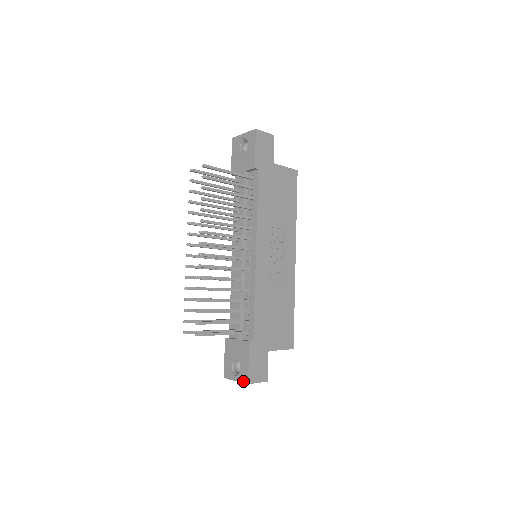
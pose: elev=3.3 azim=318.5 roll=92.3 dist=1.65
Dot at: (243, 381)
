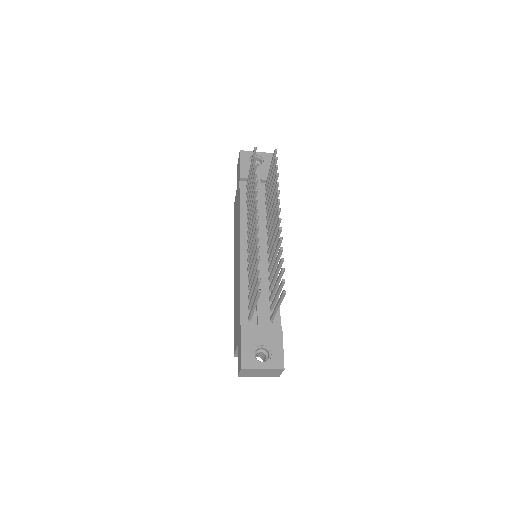
Dot at: (277, 367)
